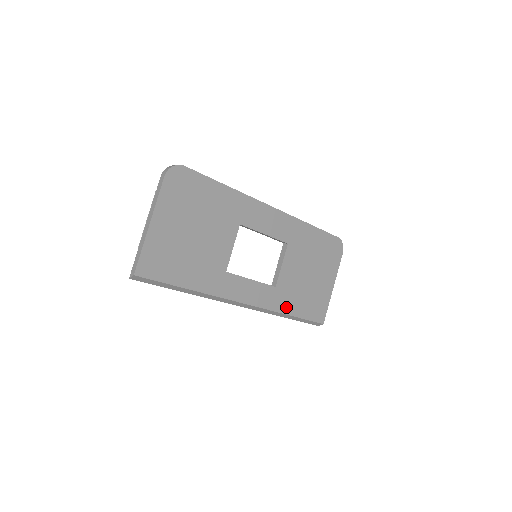
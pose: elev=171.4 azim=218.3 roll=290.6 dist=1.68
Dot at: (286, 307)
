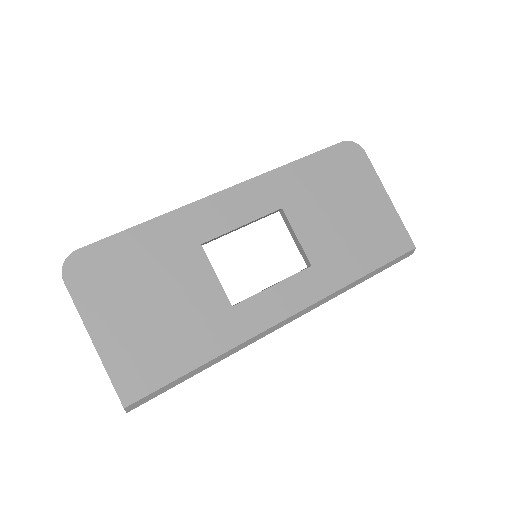
Dot at: (346, 274)
